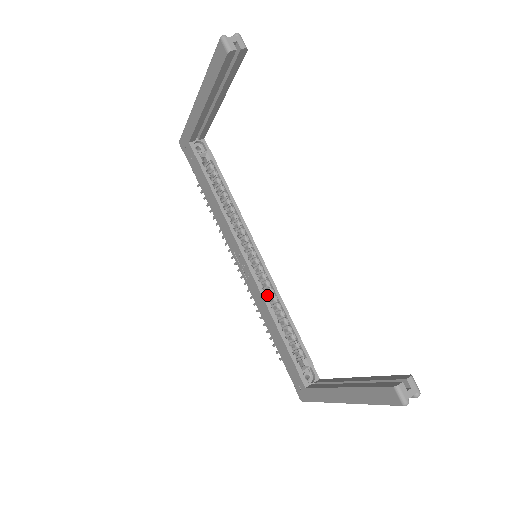
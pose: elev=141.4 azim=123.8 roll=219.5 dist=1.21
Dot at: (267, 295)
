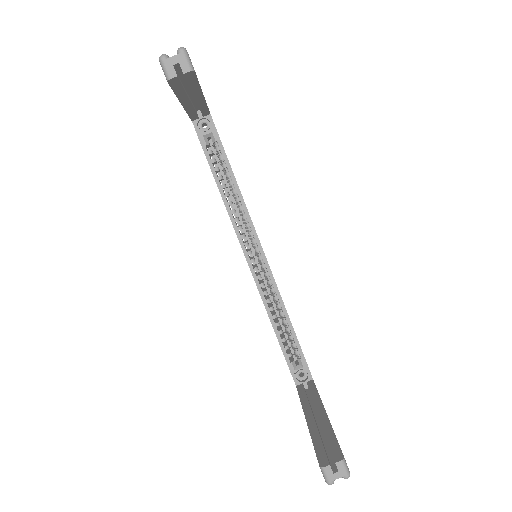
Dot at: (270, 291)
